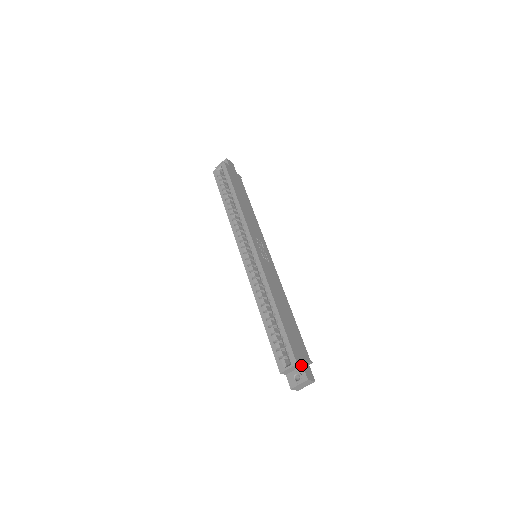
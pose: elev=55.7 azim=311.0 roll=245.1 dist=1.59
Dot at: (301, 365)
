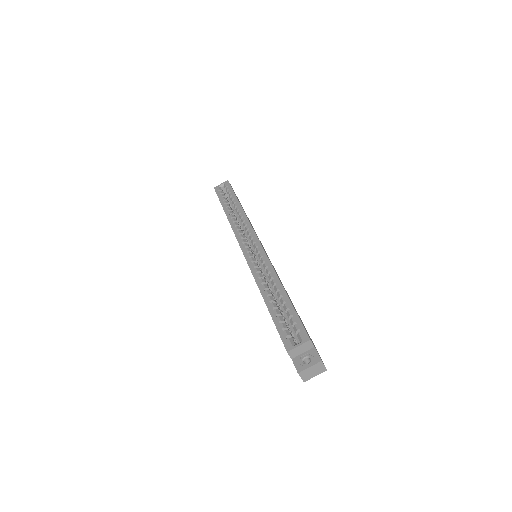
Dot at: (313, 346)
